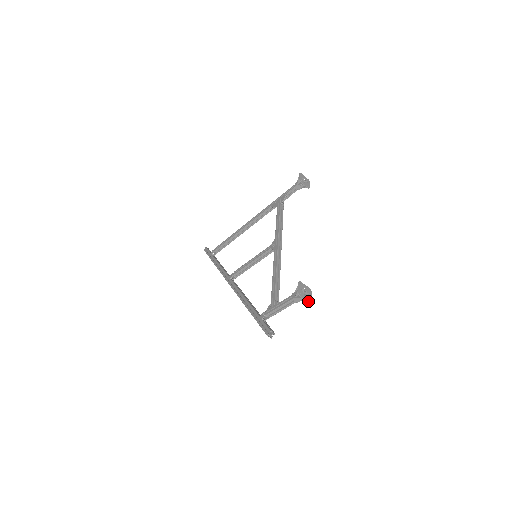
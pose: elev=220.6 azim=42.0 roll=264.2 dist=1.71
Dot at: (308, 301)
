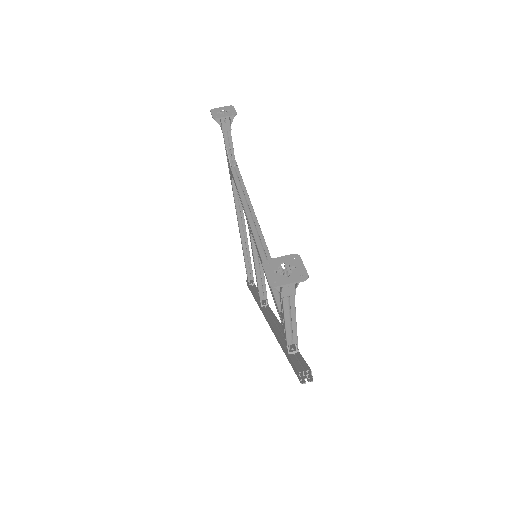
Dot at: (299, 281)
